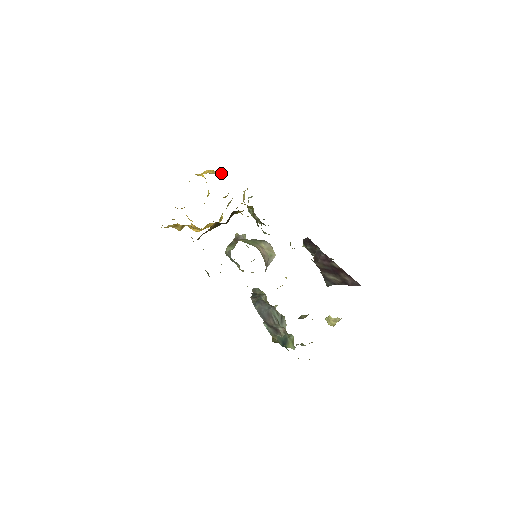
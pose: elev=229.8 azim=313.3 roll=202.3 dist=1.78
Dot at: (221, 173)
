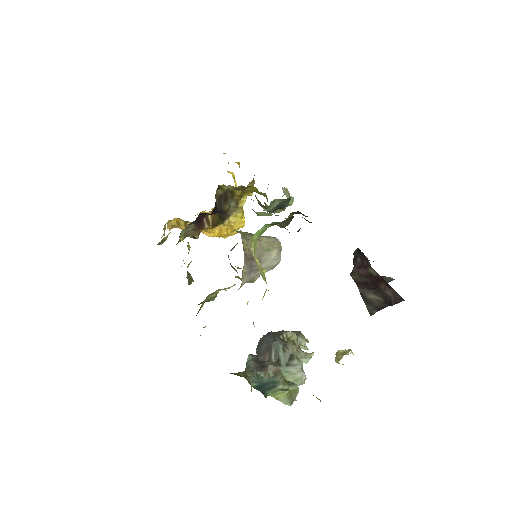
Dot at: occluded
